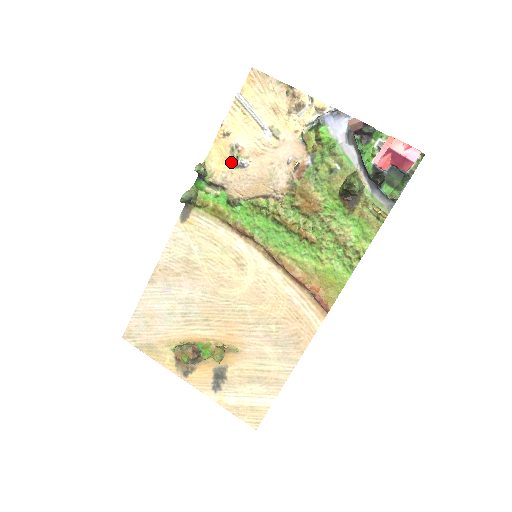
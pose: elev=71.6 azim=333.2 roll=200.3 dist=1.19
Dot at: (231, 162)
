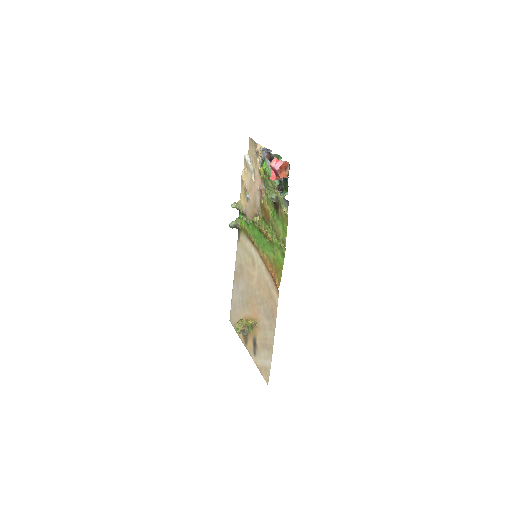
Dot at: (246, 198)
